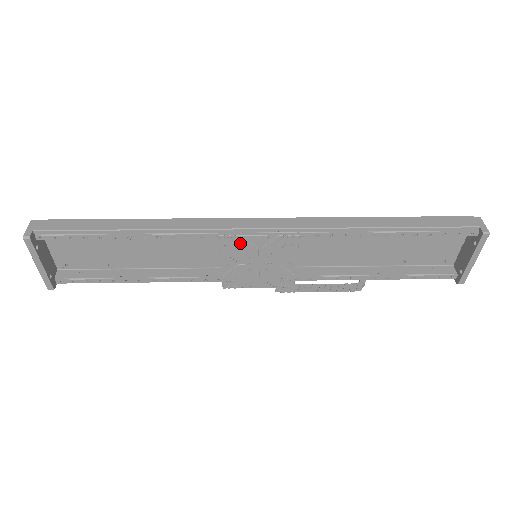
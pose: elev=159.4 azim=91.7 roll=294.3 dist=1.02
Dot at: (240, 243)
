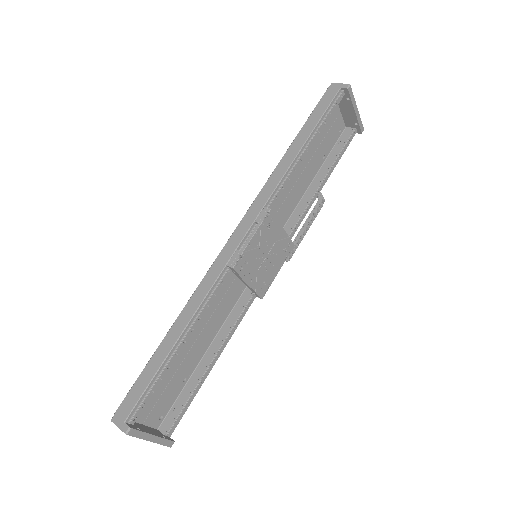
Dot at: (246, 257)
